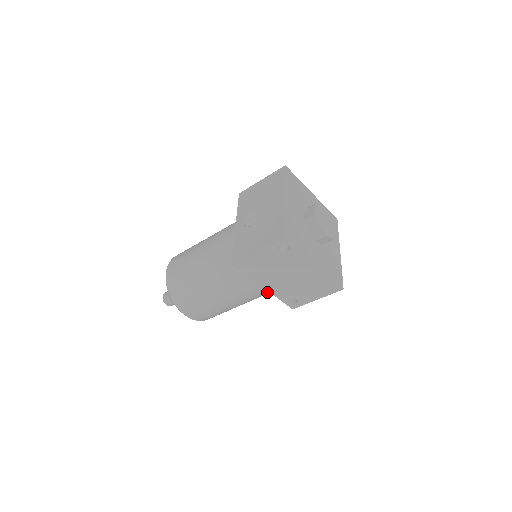
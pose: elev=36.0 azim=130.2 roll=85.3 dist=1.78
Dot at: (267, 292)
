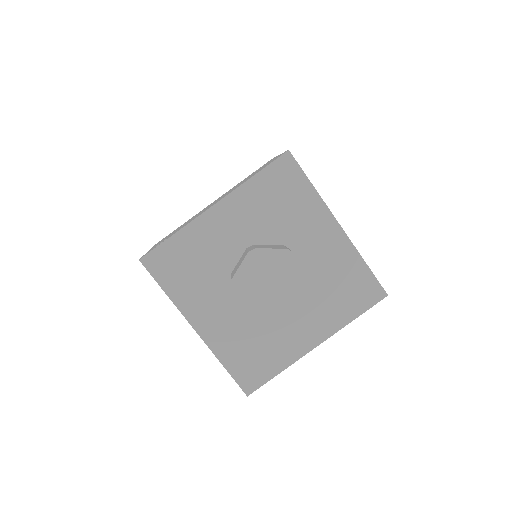
Dot at: occluded
